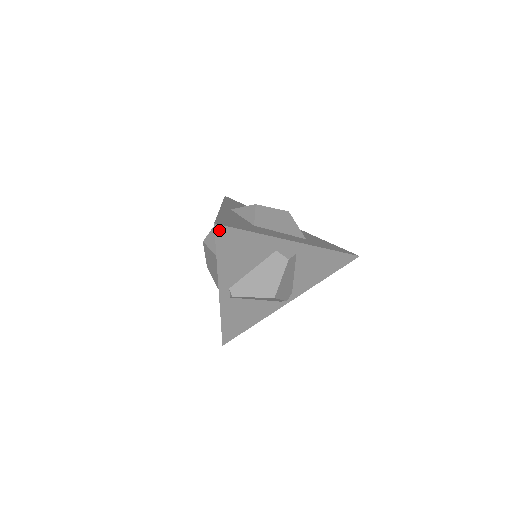
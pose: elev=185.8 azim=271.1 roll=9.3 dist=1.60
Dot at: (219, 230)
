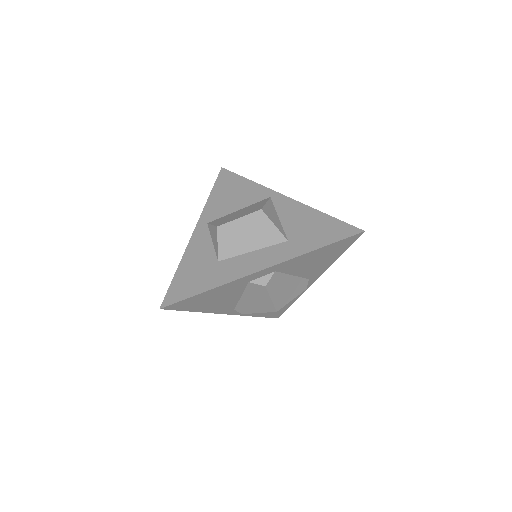
Dot at: (170, 307)
